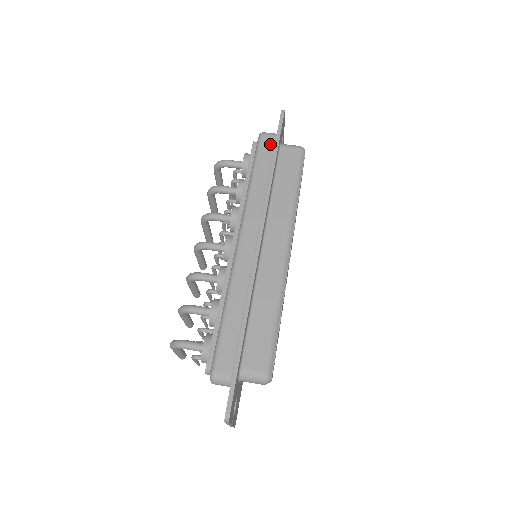
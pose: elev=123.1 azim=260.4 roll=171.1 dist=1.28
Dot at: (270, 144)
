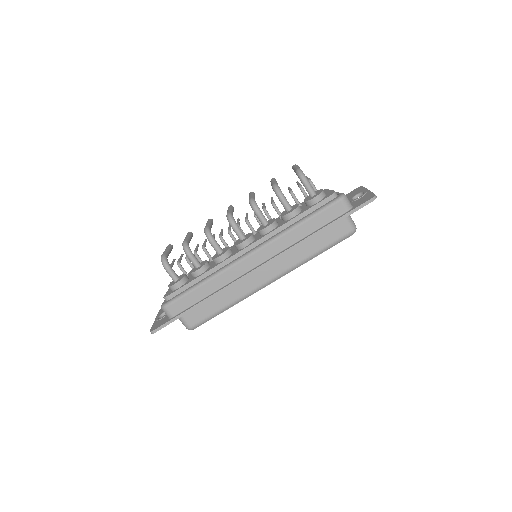
Dot at: (337, 213)
